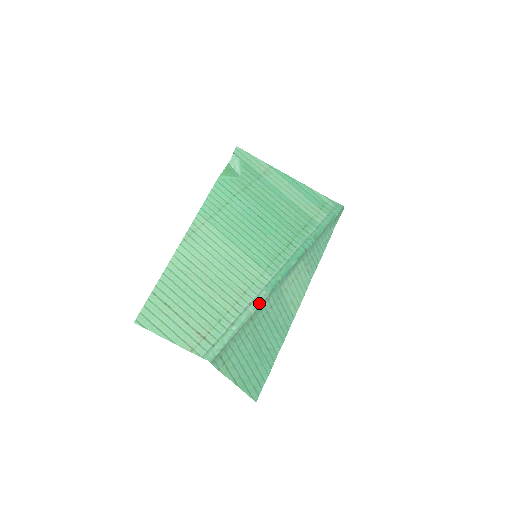
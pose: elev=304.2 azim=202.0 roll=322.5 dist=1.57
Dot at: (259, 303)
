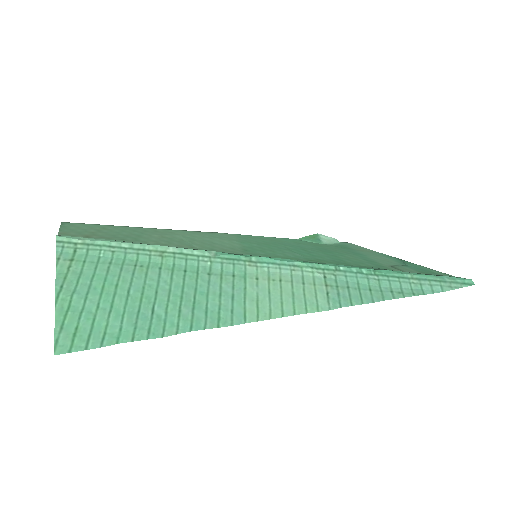
Dot at: (191, 250)
